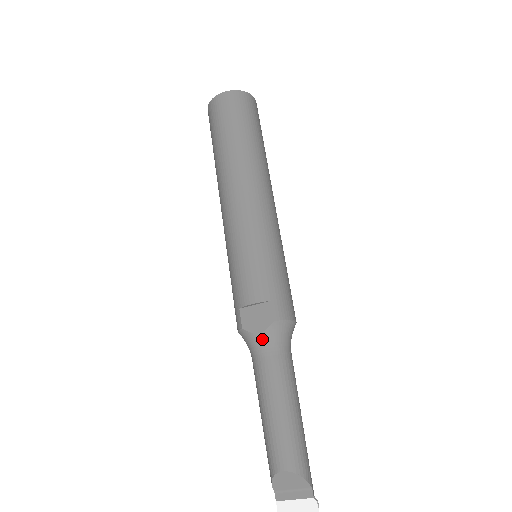
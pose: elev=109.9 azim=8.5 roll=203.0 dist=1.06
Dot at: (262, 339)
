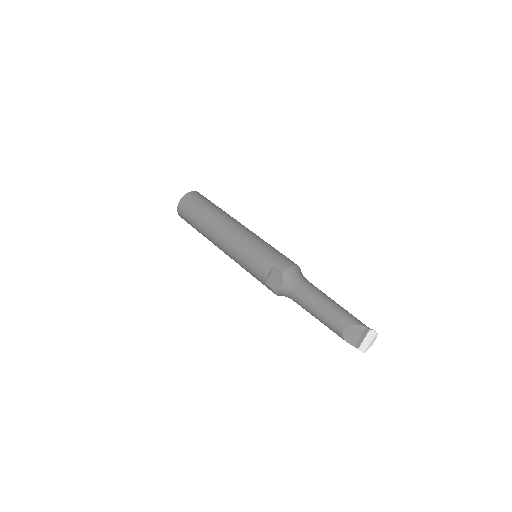
Dot at: (286, 286)
